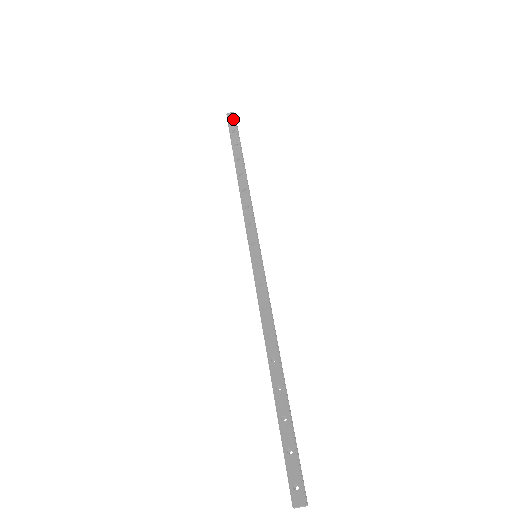
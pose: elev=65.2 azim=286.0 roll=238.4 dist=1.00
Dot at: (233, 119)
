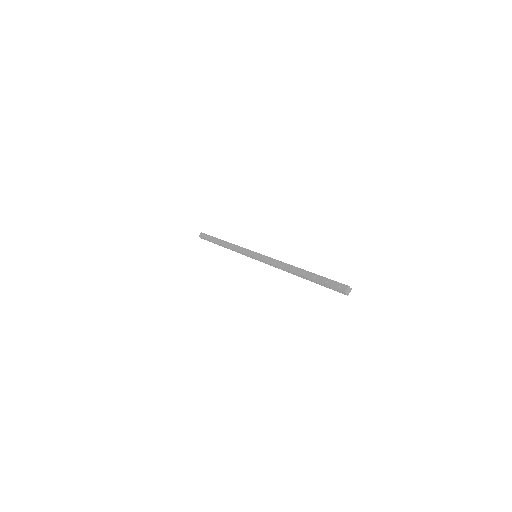
Dot at: (203, 234)
